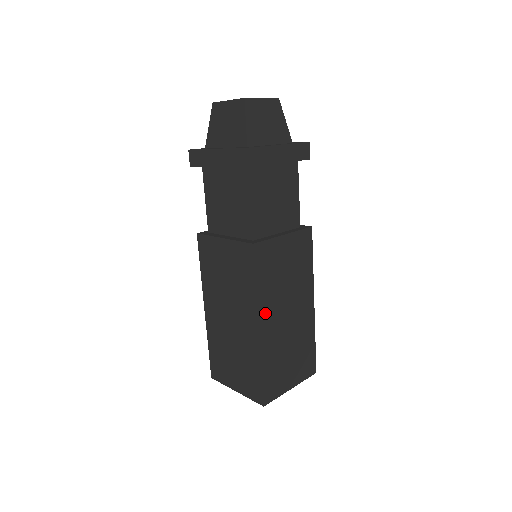
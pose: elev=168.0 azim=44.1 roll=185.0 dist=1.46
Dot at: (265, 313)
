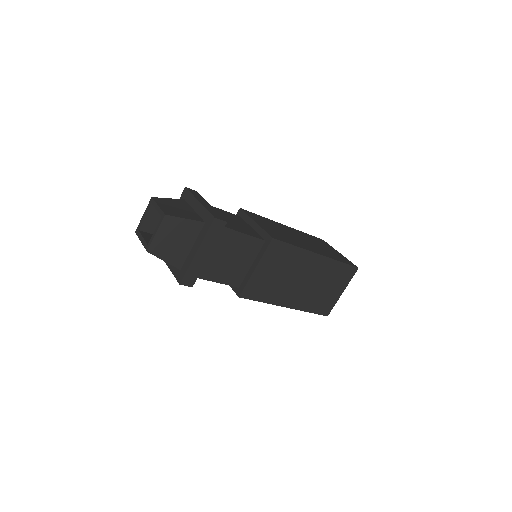
Dot at: (284, 300)
